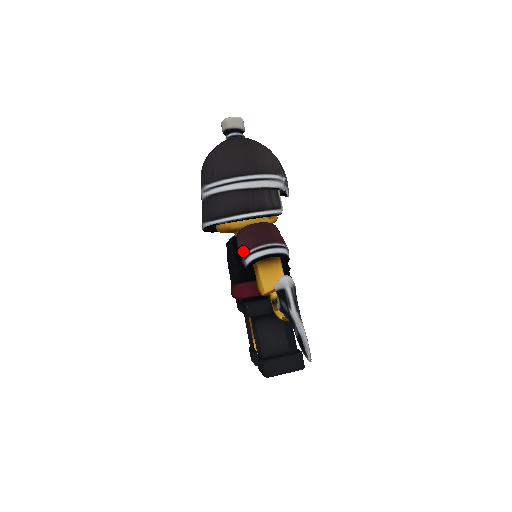
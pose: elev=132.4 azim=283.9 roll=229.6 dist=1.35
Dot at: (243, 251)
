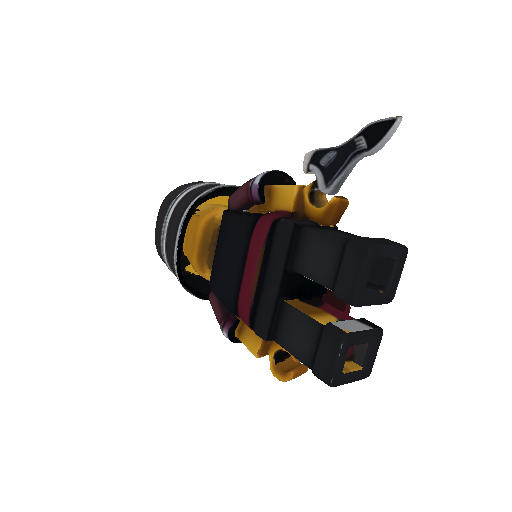
Dot at: (246, 185)
